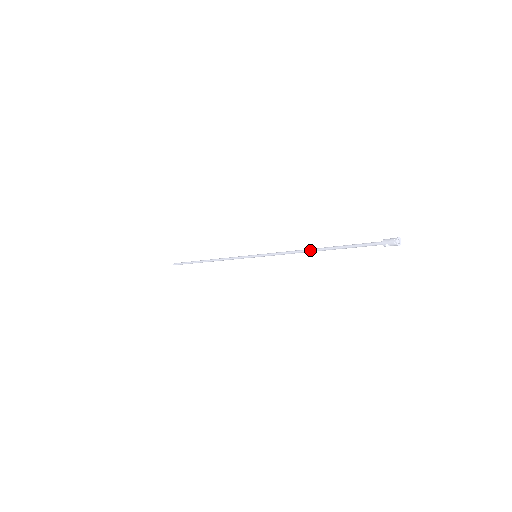
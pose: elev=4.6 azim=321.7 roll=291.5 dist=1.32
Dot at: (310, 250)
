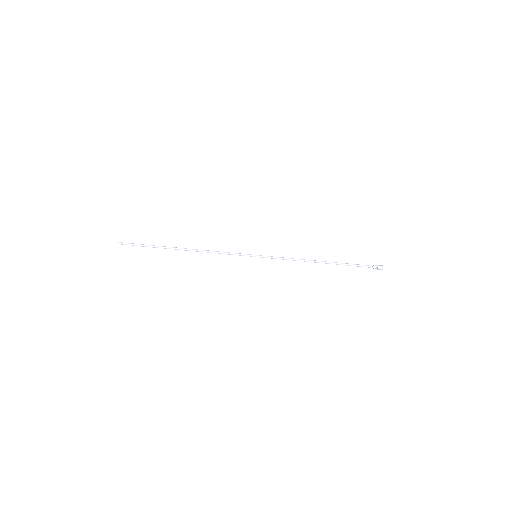
Dot at: (317, 261)
